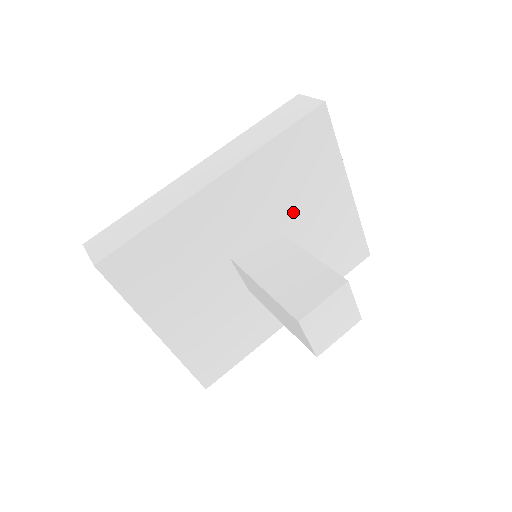
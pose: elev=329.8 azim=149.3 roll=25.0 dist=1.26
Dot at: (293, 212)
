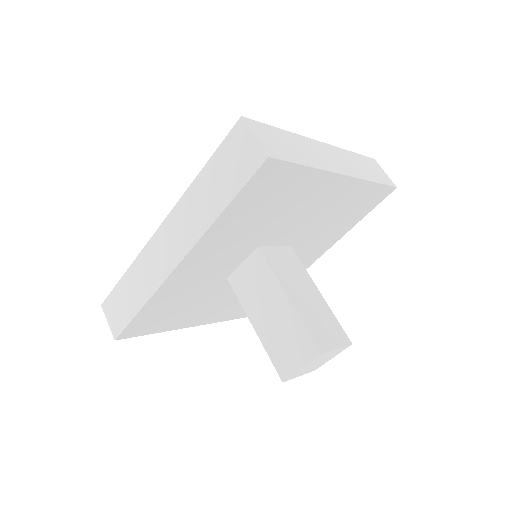
Dot at: (278, 227)
